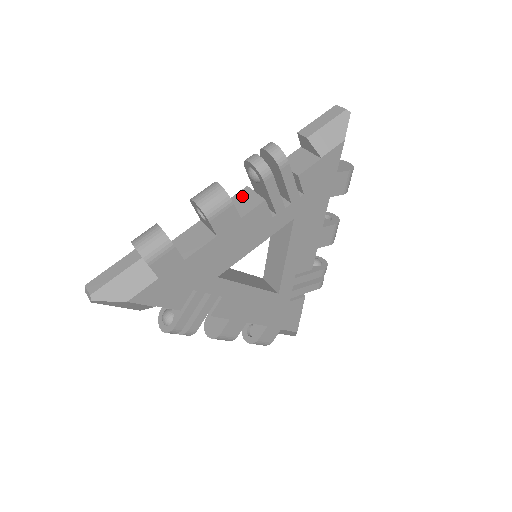
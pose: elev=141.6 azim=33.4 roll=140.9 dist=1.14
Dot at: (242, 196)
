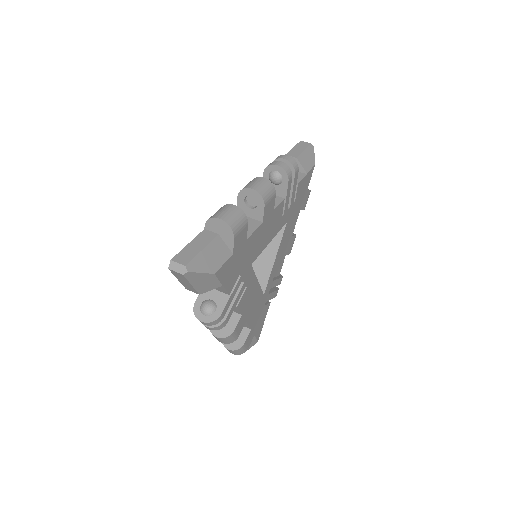
Dot at: occluded
